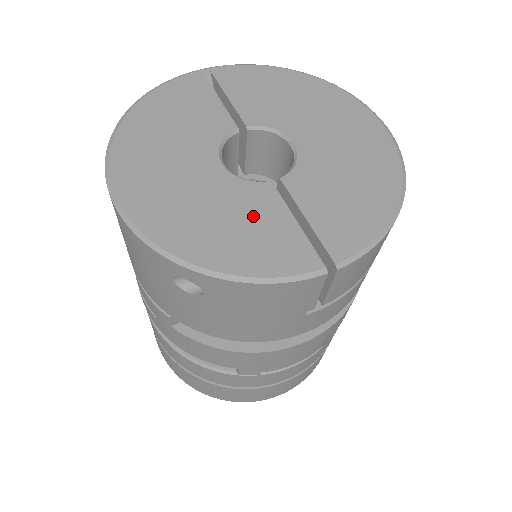
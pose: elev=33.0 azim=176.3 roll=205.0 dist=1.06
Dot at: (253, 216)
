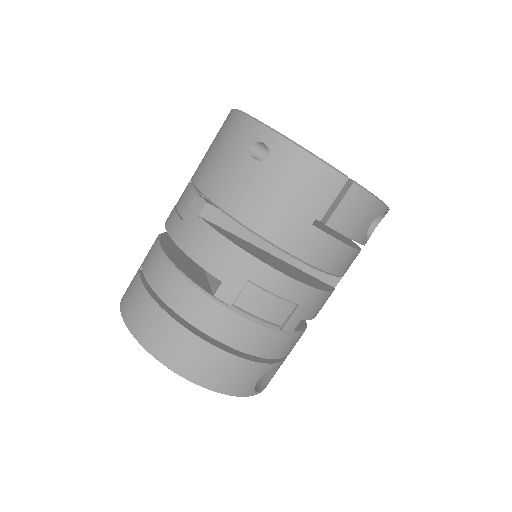
Dot at: occluded
